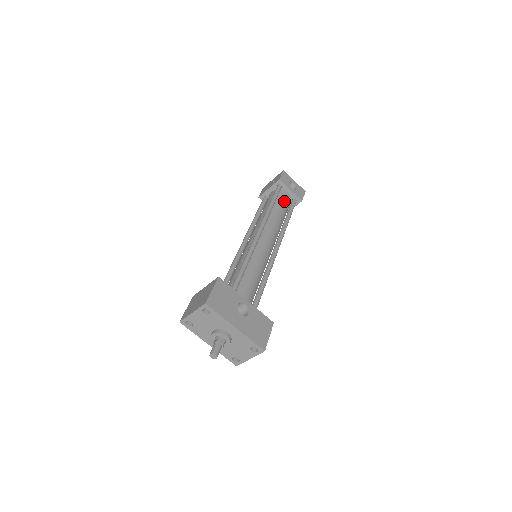
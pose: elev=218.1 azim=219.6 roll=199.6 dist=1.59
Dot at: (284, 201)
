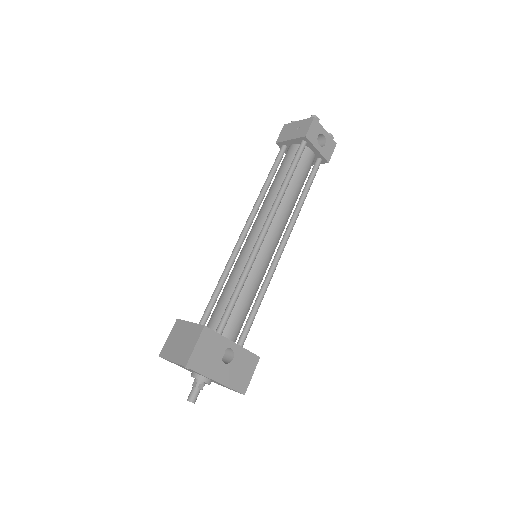
Dot at: (305, 167)
